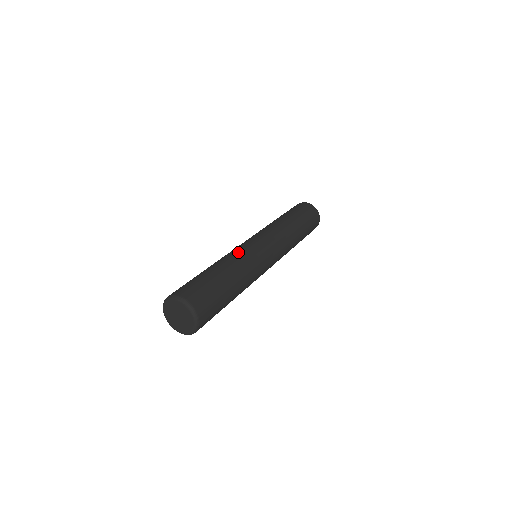
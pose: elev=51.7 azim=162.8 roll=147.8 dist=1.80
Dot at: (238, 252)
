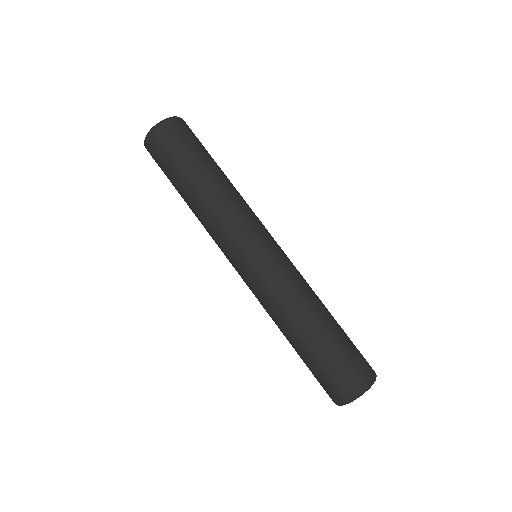
Dot at: occluded
